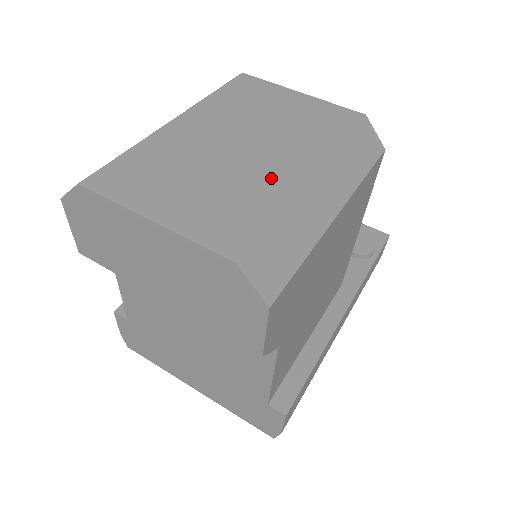
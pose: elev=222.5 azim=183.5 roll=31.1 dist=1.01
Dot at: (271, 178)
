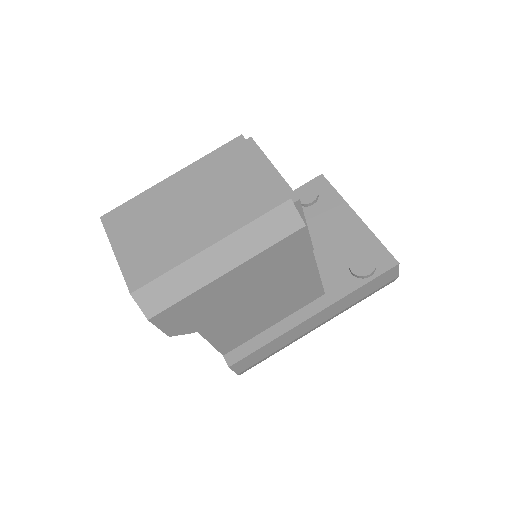
Dot at: (186, 241)
